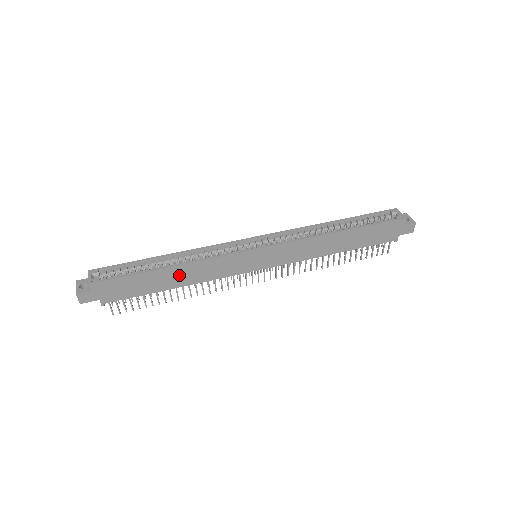
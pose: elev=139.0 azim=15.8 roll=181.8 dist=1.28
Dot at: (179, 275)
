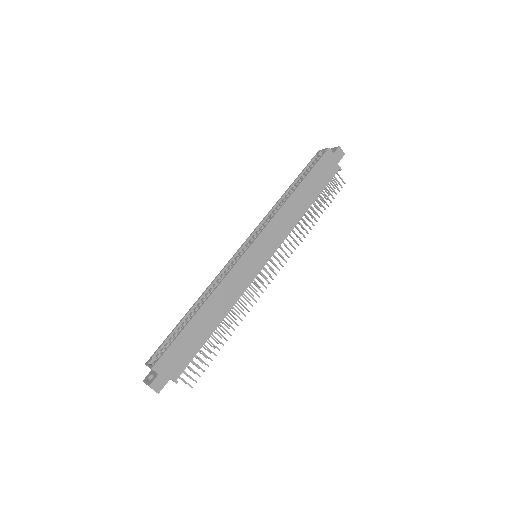
Dot at: (213, 310)
